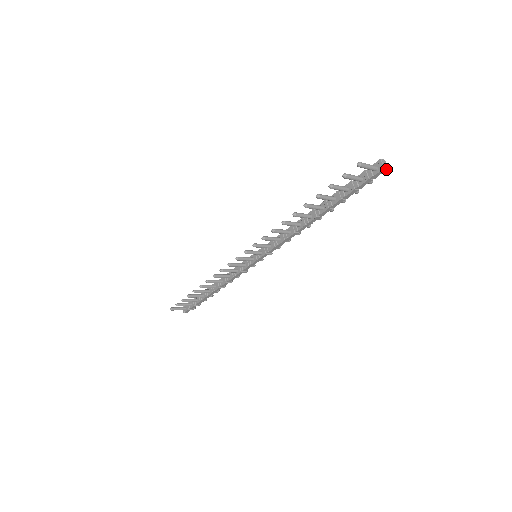
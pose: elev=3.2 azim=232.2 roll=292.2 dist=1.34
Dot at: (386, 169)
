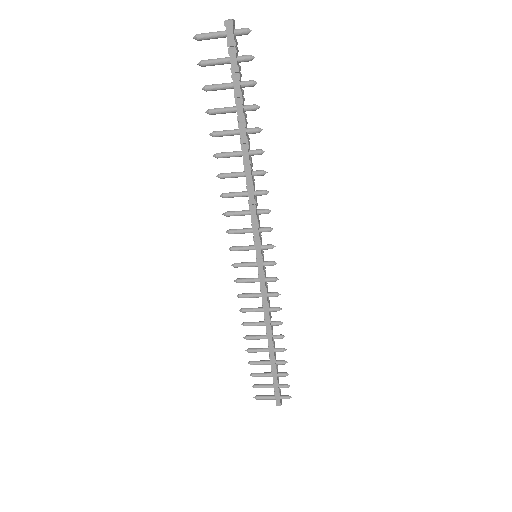
Dot at: (230, 22)
